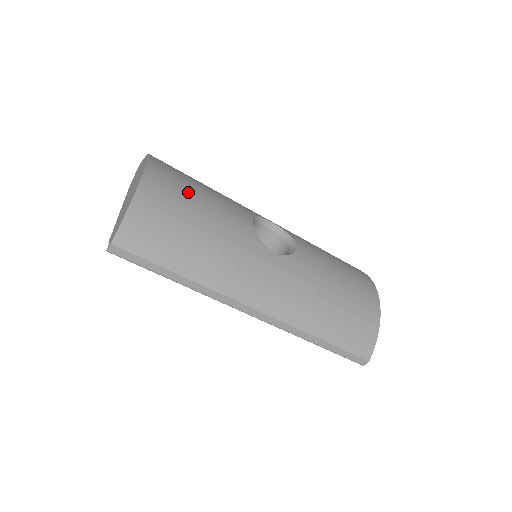
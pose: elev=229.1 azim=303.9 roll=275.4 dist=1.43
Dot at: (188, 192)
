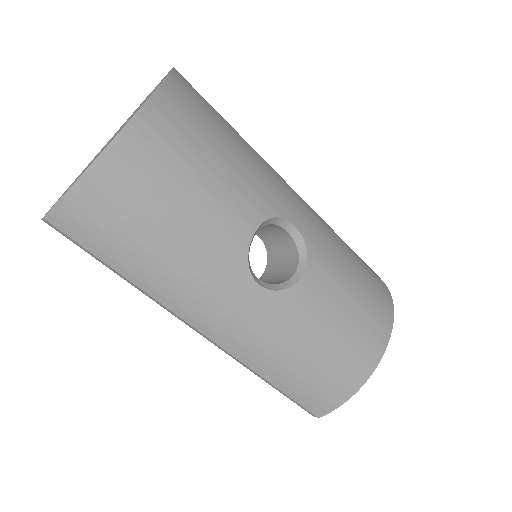
Dot at: (175, 175)
